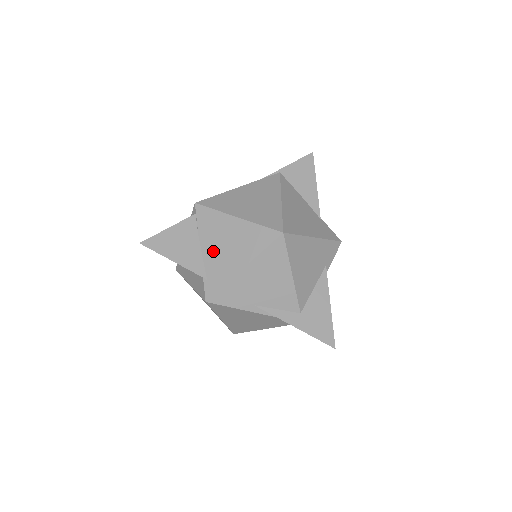
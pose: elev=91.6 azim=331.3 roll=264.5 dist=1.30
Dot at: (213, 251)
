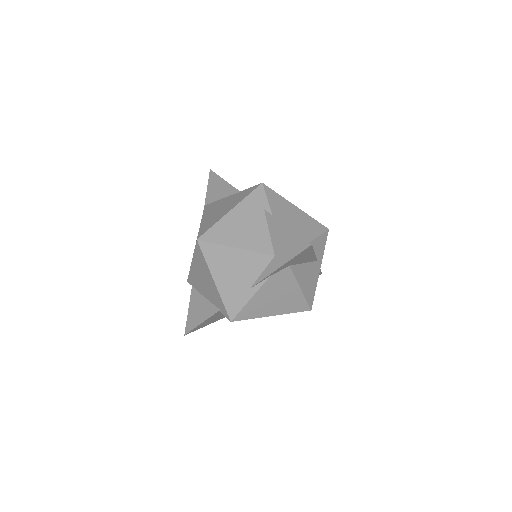
Dot at: (207, 292)
